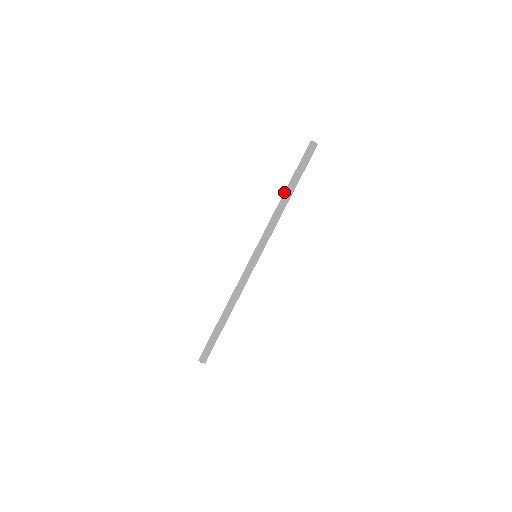
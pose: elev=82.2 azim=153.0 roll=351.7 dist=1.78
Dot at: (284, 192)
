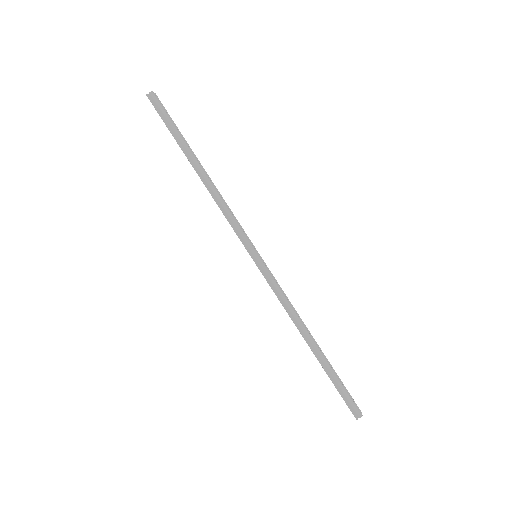
Dot at: occluded
